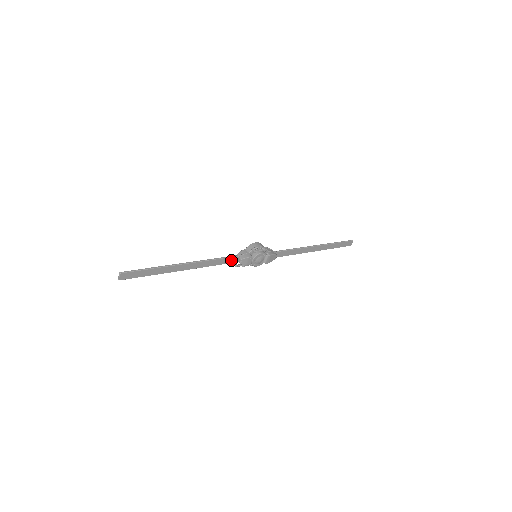
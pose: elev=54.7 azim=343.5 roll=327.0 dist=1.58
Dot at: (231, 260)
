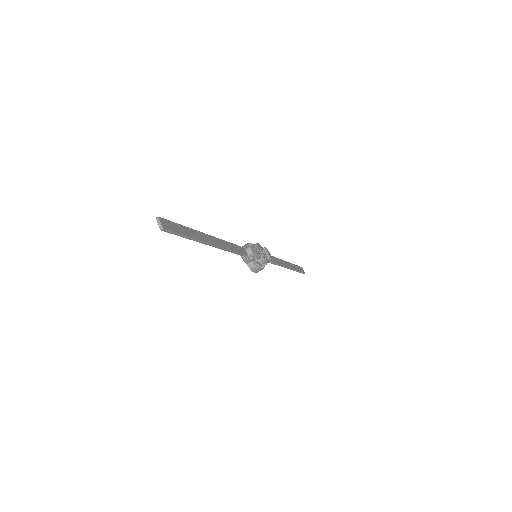
Dot at: (242, 251)
